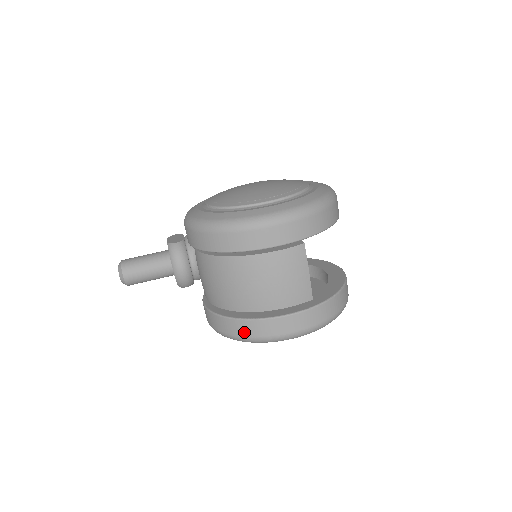
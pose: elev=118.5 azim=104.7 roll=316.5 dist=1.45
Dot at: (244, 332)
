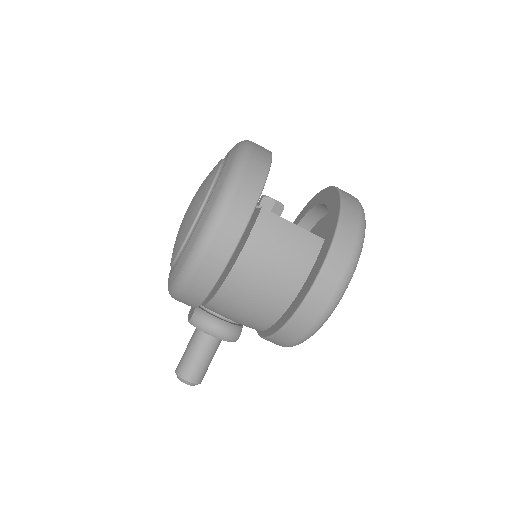
Dot at: (305, 326)
